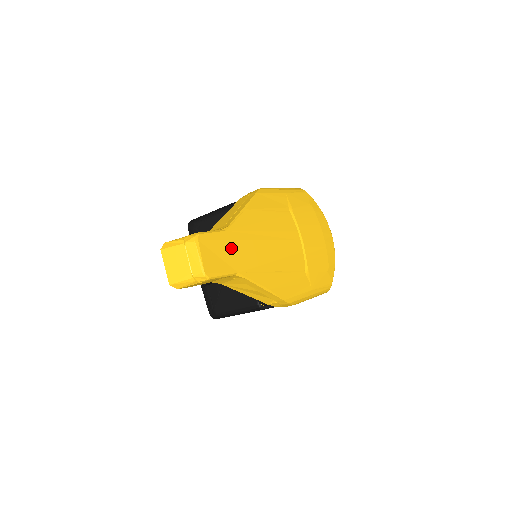
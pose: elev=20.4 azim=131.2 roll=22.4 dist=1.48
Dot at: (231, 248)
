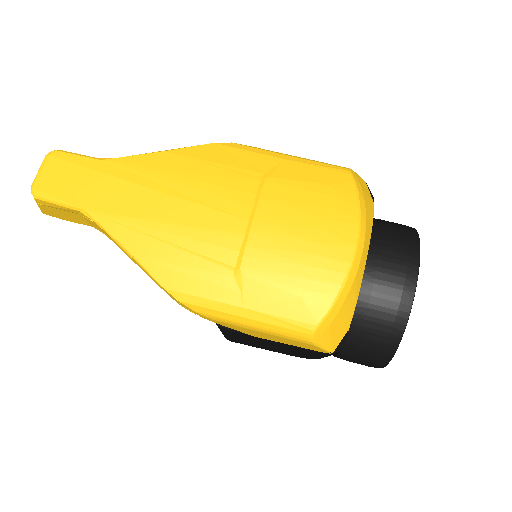
Dot at: (93, 180)
